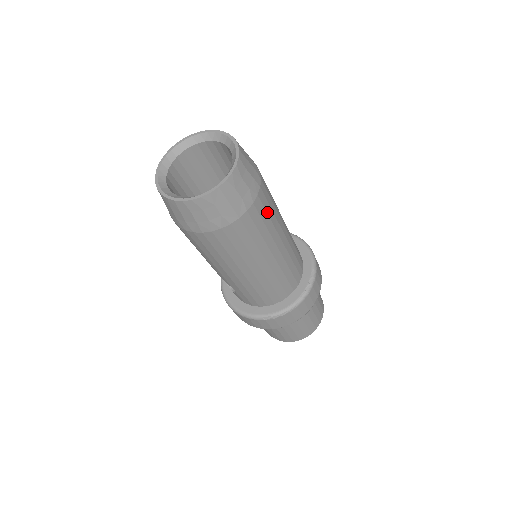
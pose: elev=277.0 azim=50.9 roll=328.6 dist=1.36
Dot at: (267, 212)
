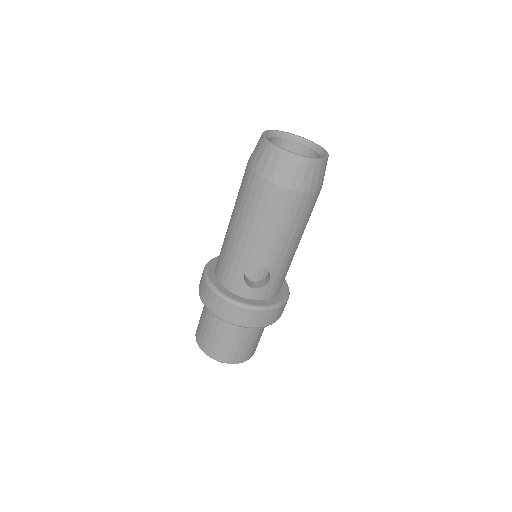
Dot at: occluded
